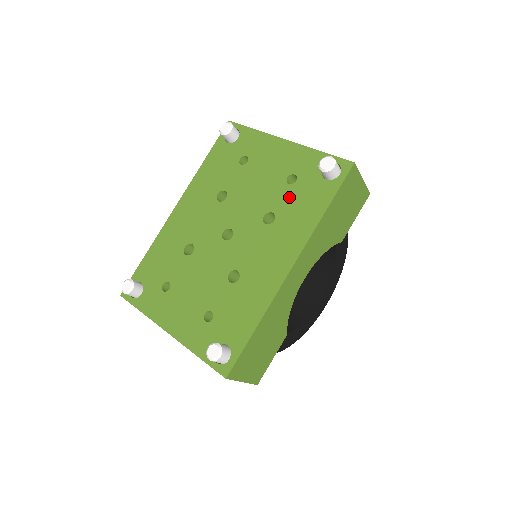
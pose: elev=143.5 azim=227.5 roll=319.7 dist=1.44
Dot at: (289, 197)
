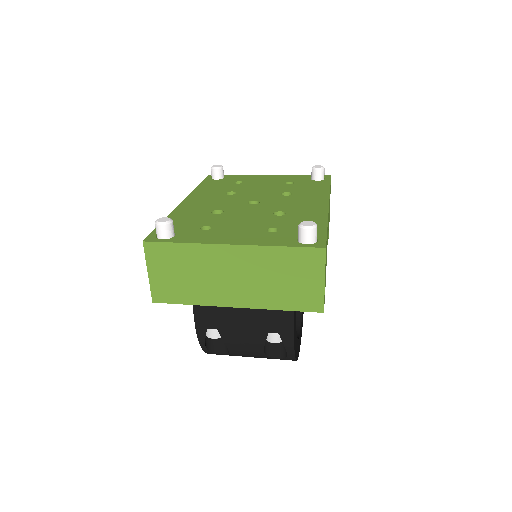
Dot at: (295, 187)
